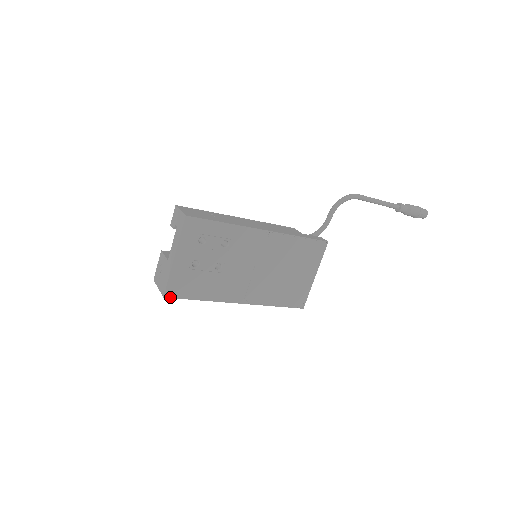
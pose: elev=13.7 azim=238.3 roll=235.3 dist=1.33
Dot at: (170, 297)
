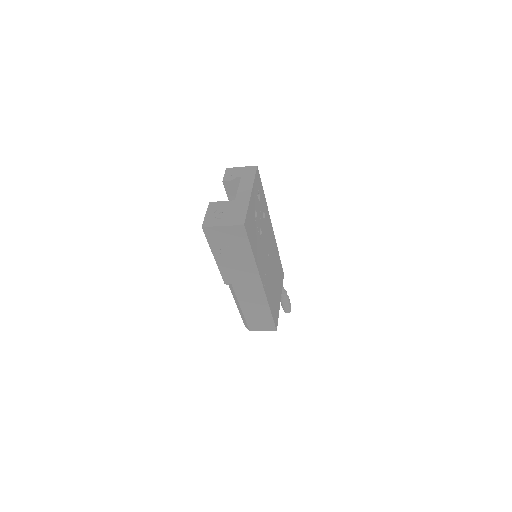
Dot at: (246, 230)
